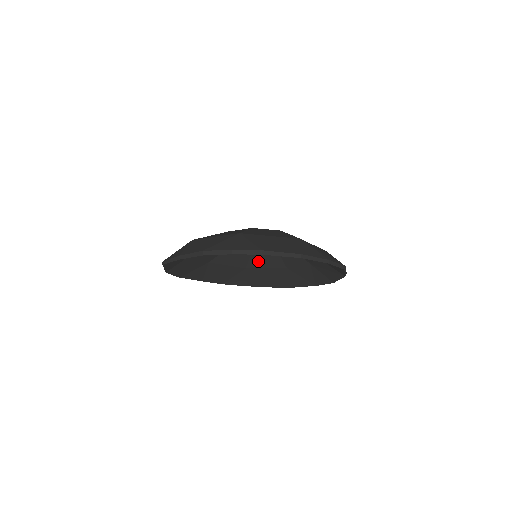
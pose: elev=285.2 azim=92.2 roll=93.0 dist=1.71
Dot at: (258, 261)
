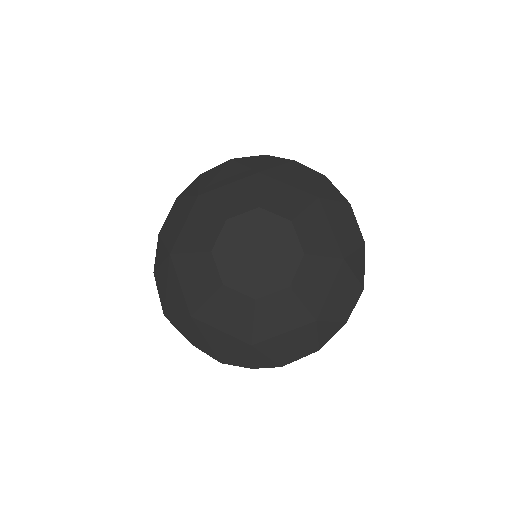
Dot at: occluded
